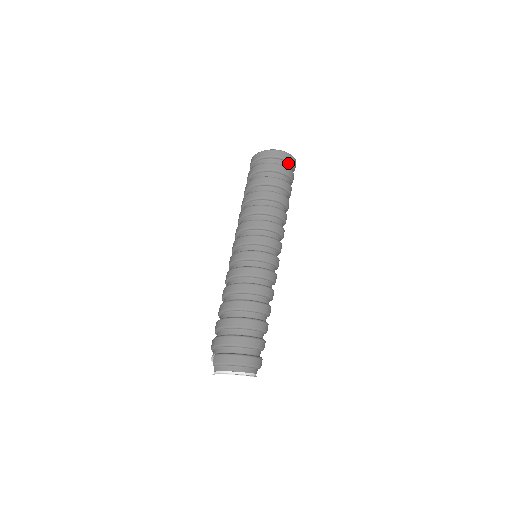
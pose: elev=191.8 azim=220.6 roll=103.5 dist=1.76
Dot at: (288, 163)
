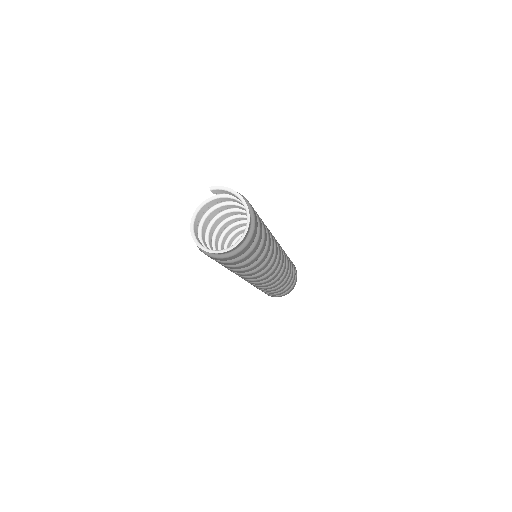
Dot at: occluded
